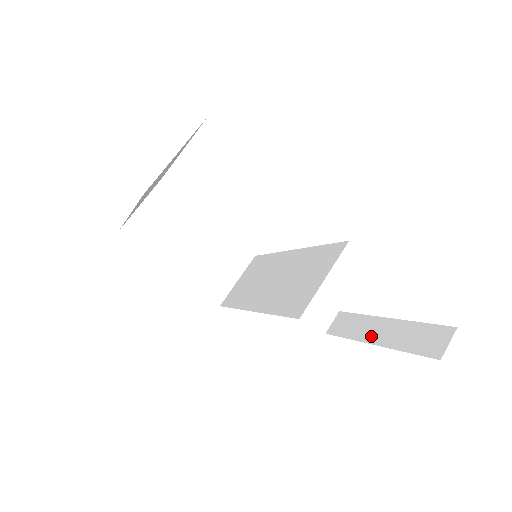
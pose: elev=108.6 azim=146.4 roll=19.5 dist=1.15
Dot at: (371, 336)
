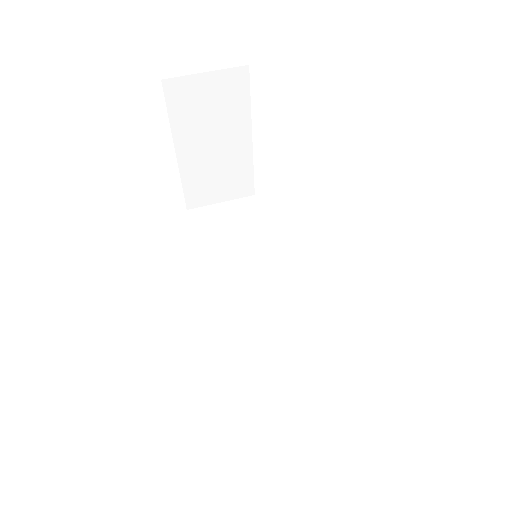
Dot at: occluded
